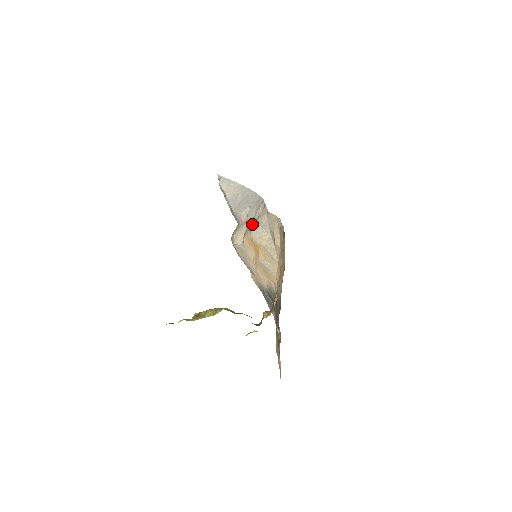
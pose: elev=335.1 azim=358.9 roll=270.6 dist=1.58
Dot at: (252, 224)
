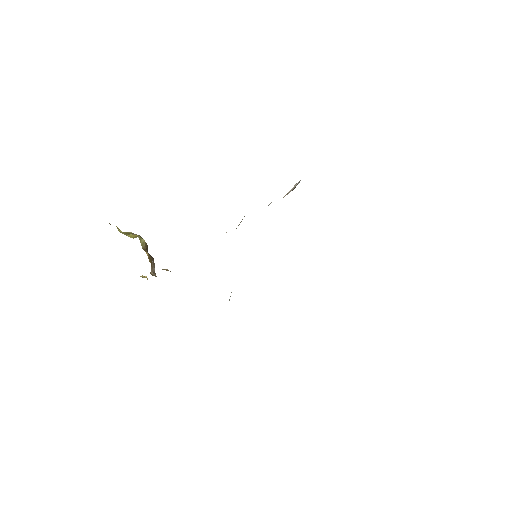
Dot at: occluded
